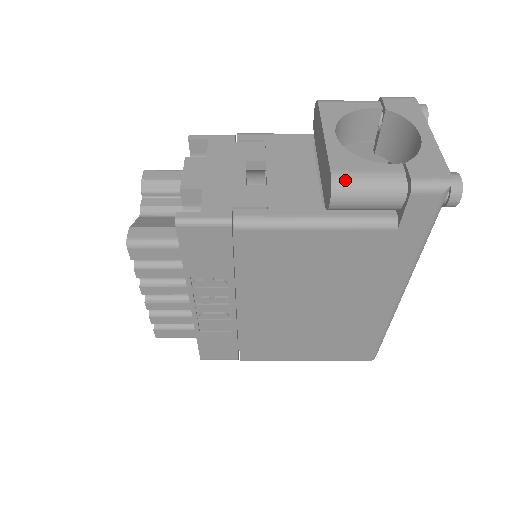
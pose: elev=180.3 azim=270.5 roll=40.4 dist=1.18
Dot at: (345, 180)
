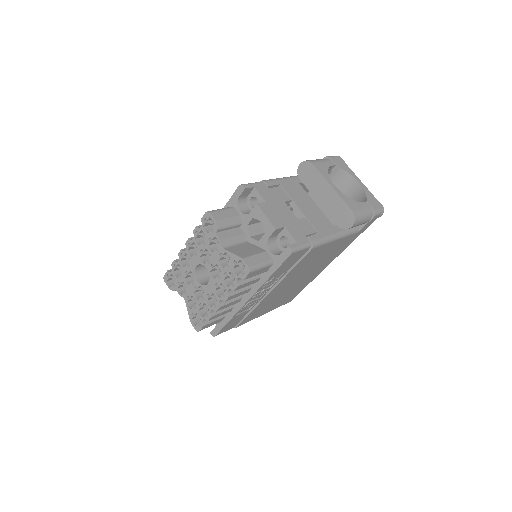
Dot at: (358, 215)
